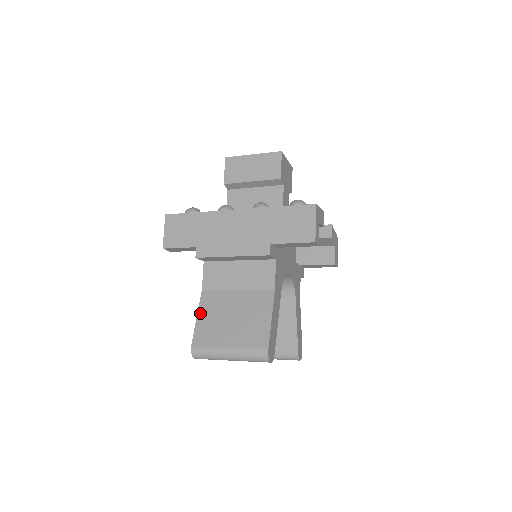
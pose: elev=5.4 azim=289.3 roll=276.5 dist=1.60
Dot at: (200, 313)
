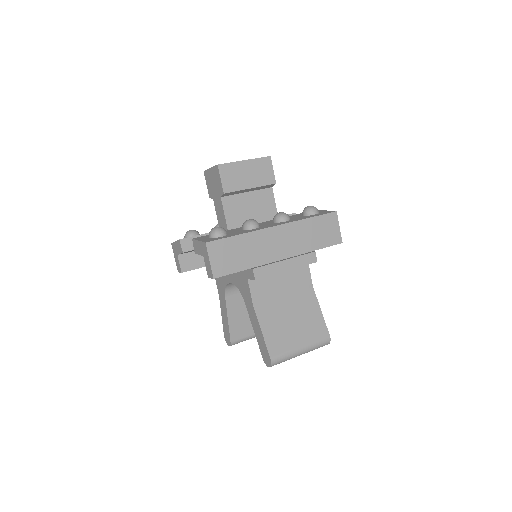
Dot at: (263, 327)
